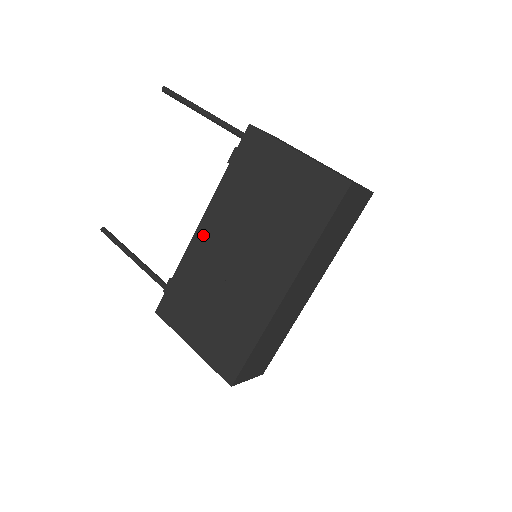
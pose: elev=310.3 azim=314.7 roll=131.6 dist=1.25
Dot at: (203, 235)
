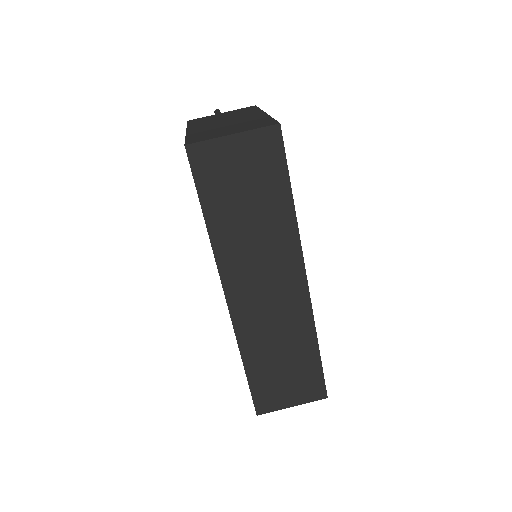
Dot at: occluded
